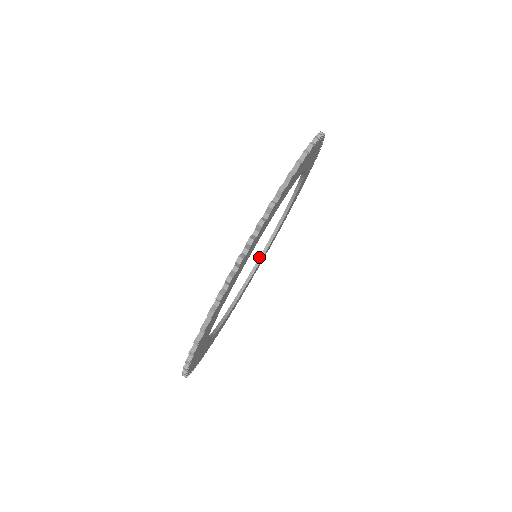
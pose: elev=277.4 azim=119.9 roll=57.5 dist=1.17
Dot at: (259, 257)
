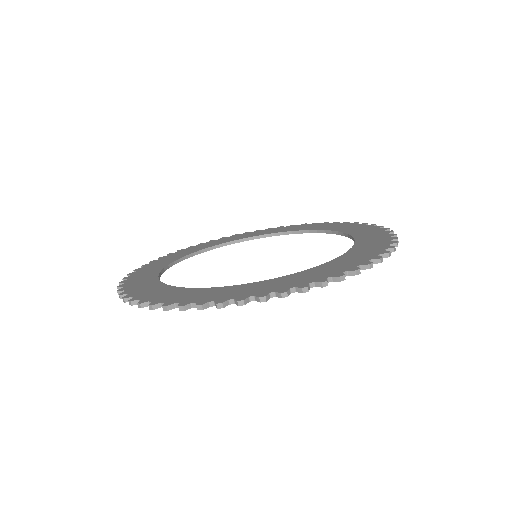
Dot at: (266, 234)
